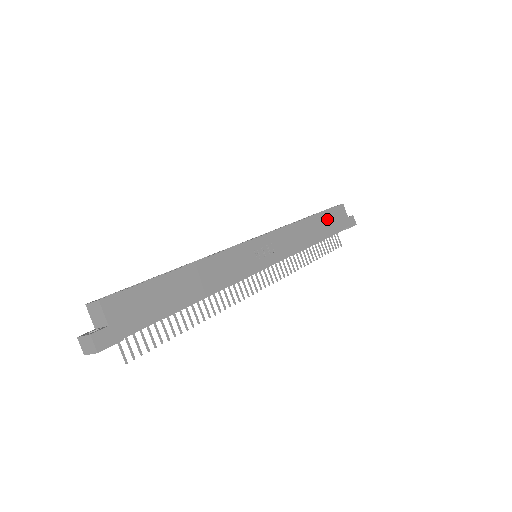
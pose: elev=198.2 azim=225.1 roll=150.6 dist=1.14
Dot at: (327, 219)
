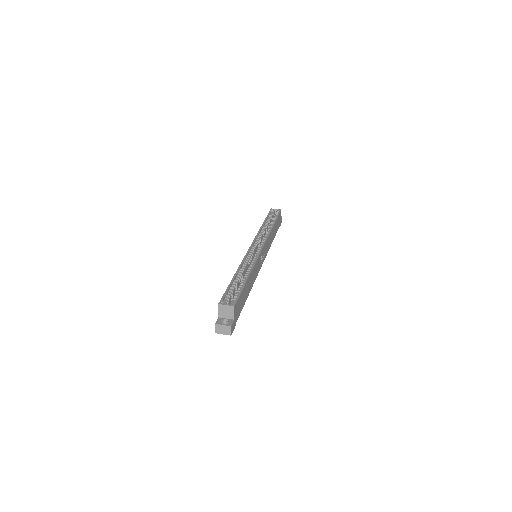
Dot at: (277, 223)
